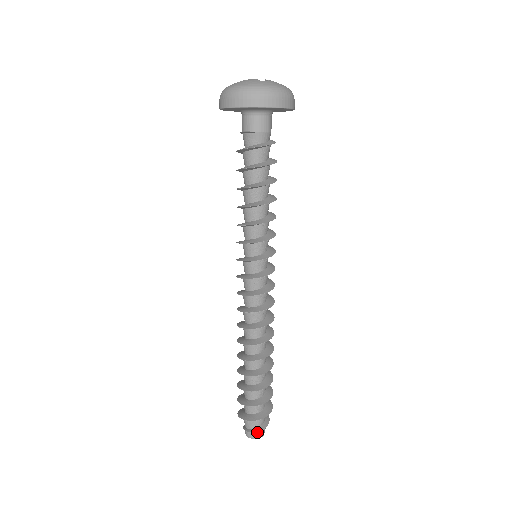
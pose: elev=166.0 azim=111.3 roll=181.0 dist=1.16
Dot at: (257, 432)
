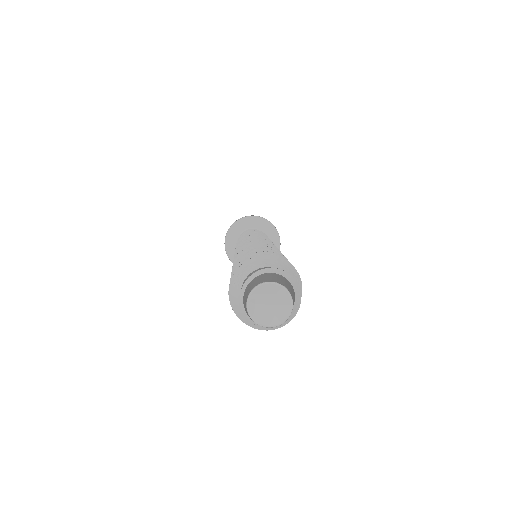
Dot at: (265, 276)
